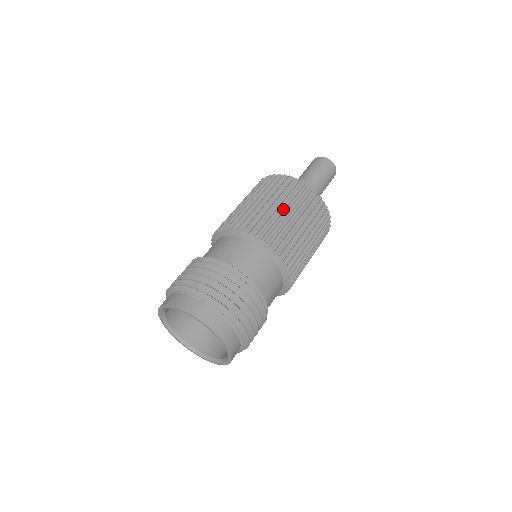
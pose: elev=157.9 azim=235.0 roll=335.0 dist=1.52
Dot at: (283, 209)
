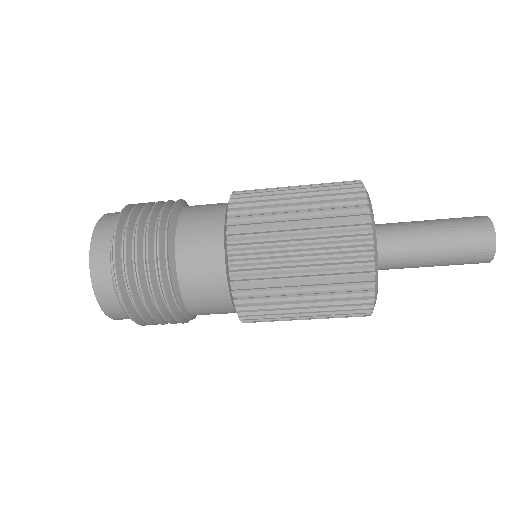
Dot at: (301, 258)
